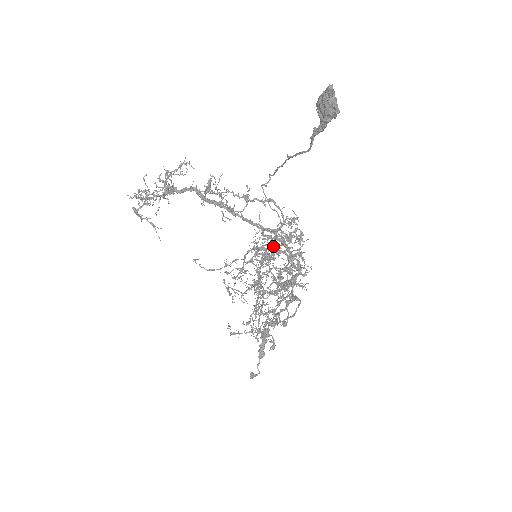
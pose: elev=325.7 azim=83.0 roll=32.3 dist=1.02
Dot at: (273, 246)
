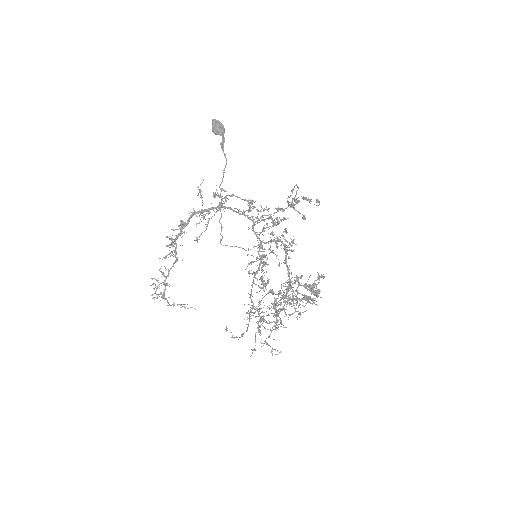
Dot at: (258, 254)
